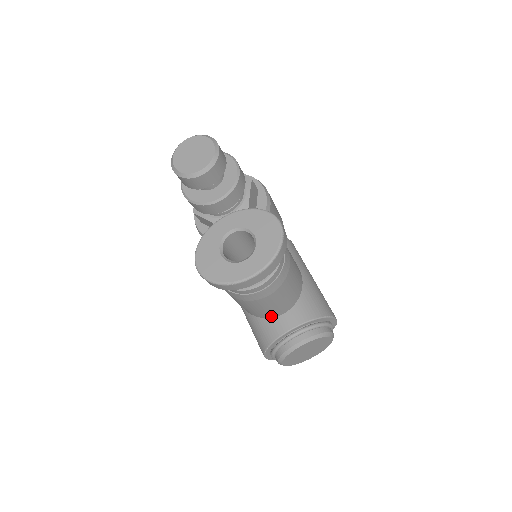
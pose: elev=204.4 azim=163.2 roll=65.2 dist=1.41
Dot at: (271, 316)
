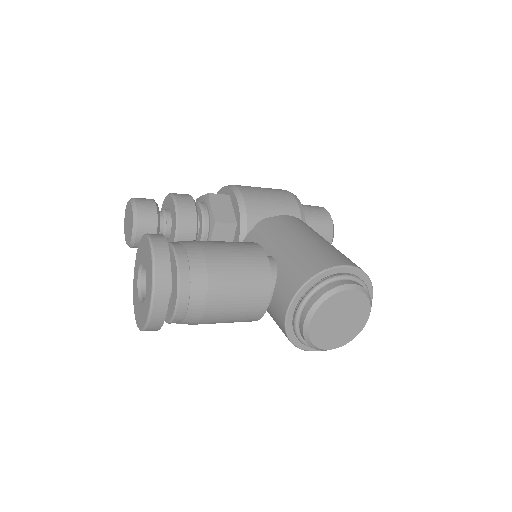
Dot at: (260, 313)
